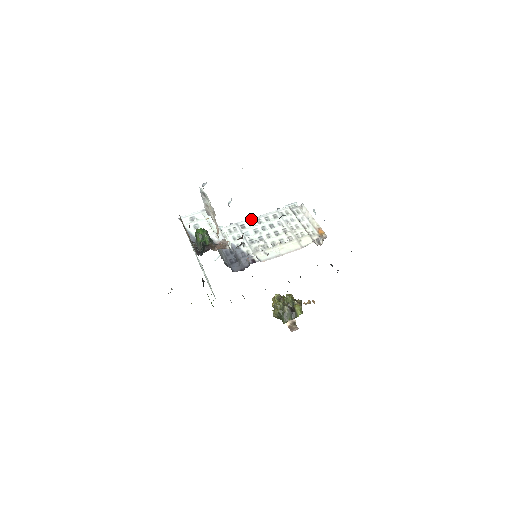
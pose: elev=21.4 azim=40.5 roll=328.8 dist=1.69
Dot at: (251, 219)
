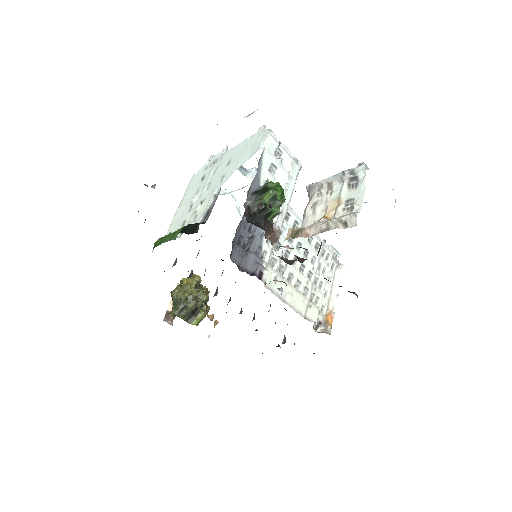
Dot at: (301, 219)
